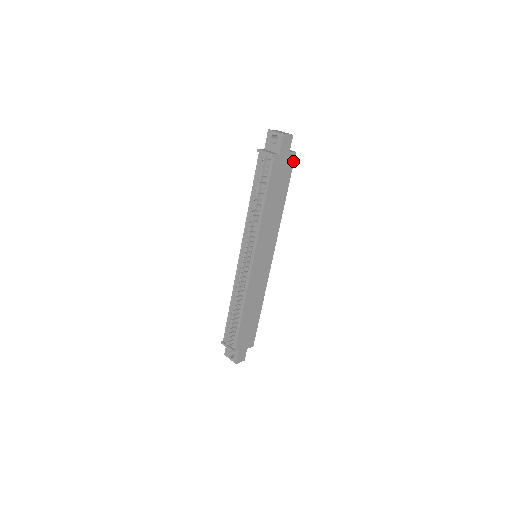
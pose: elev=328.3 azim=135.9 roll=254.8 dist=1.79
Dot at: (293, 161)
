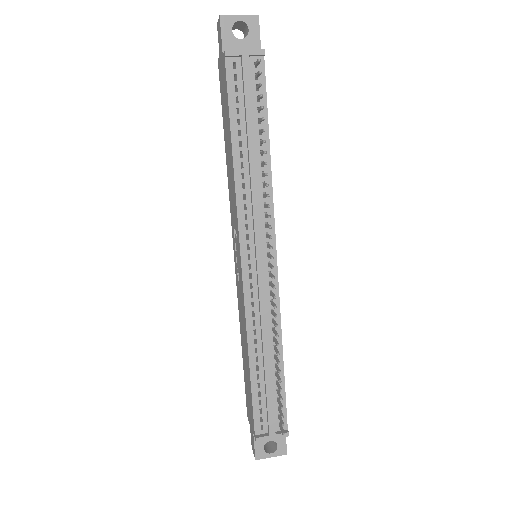
Dot at: occluded
